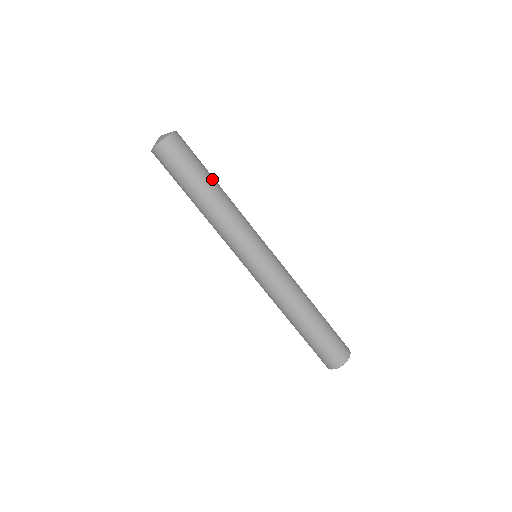
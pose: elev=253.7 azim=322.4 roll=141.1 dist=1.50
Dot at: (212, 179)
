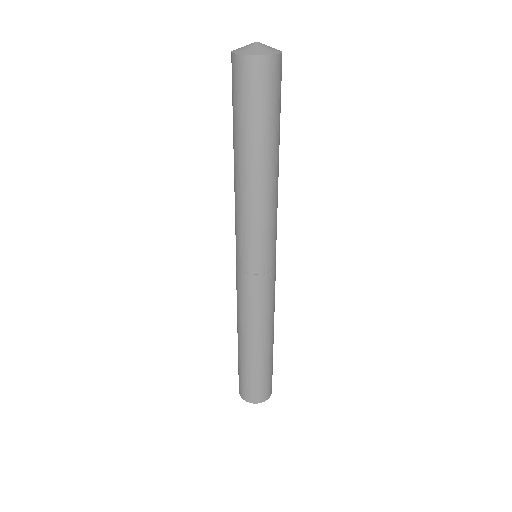
Dot at: (276, 147)
